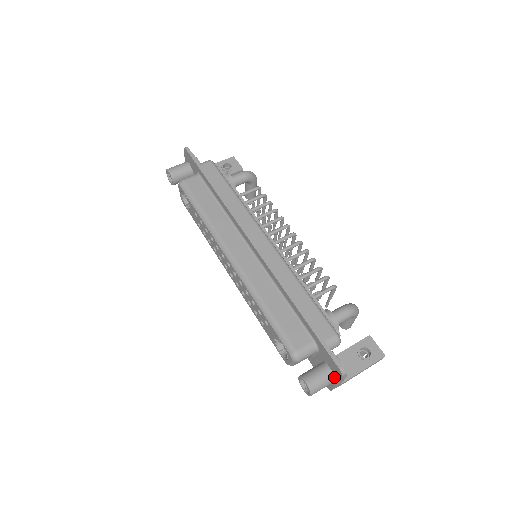
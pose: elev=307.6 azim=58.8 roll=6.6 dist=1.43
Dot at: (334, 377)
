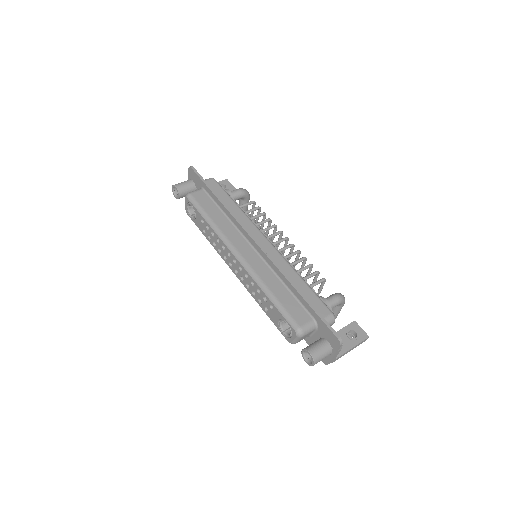
Dot at: (332, 349)
